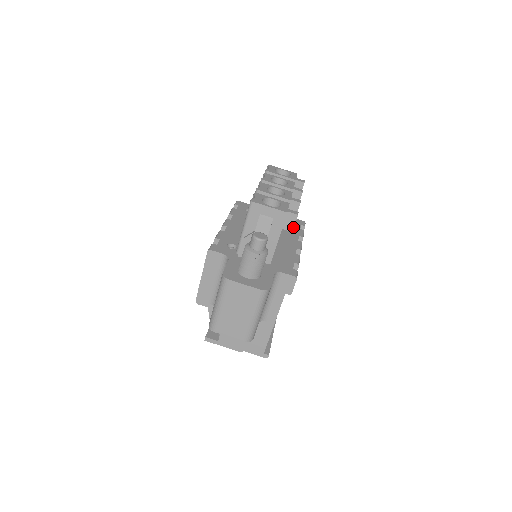
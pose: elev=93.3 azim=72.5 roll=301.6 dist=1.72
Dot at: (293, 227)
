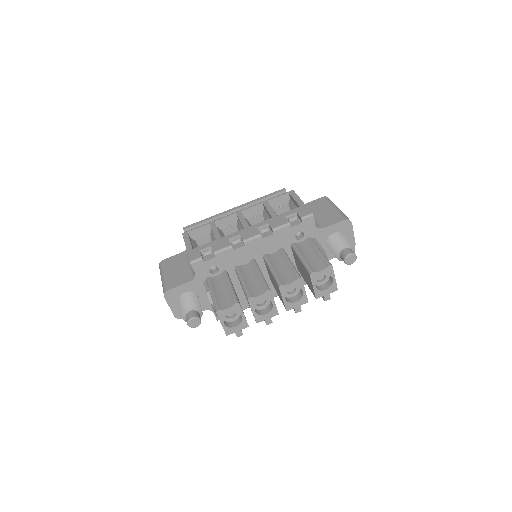
Dot at: occluded
